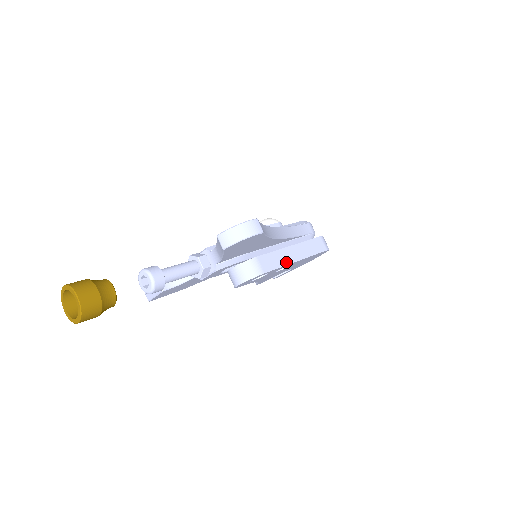
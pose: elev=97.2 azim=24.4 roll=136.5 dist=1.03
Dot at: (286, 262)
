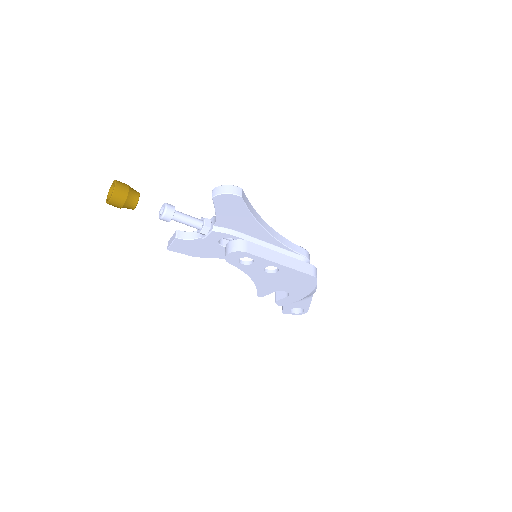
Dot at: (270, 259)
